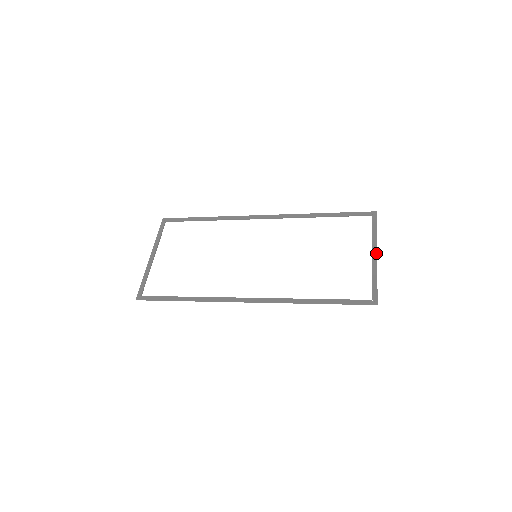
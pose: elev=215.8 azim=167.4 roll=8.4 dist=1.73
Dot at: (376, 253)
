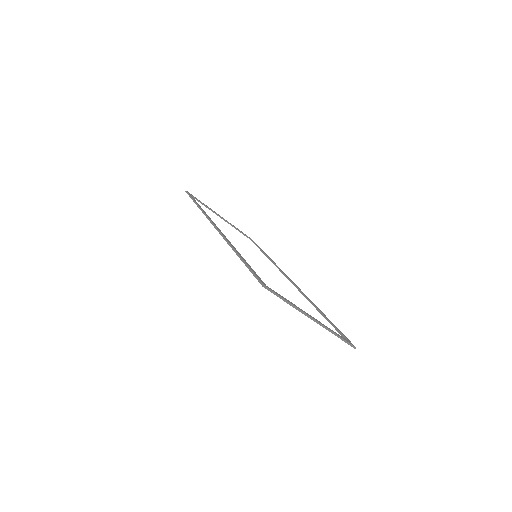
Dot at: (315, 319)
